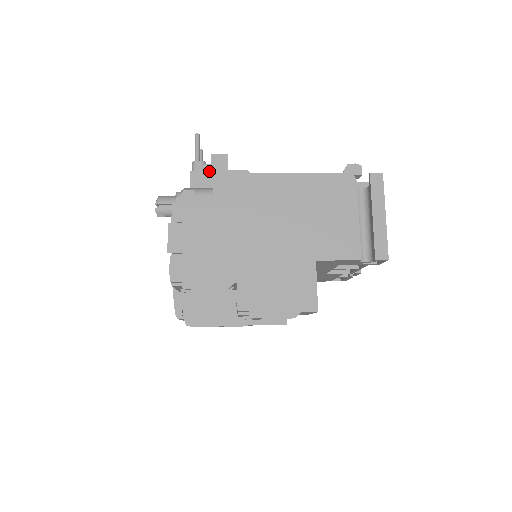
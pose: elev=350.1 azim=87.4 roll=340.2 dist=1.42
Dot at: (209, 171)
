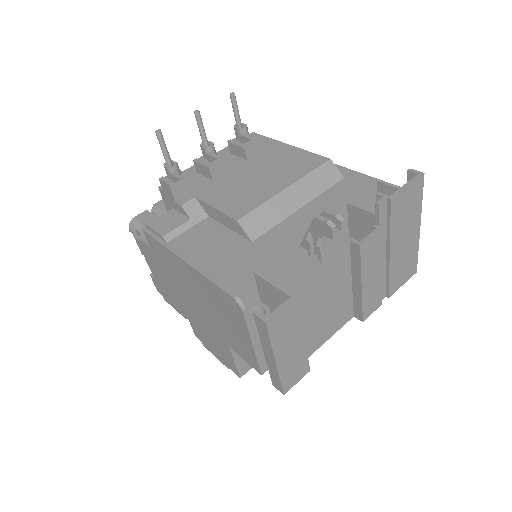
Dot at: (164, 196)
